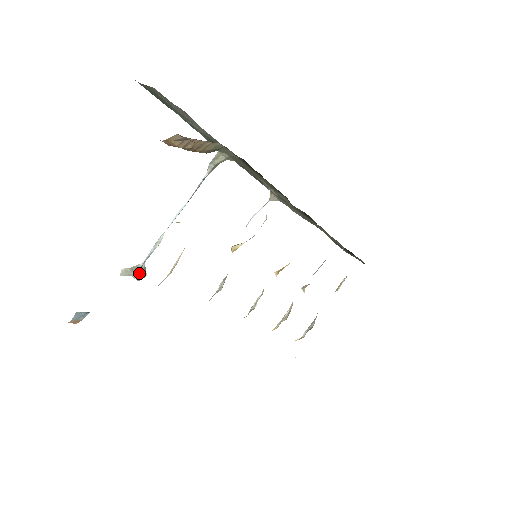
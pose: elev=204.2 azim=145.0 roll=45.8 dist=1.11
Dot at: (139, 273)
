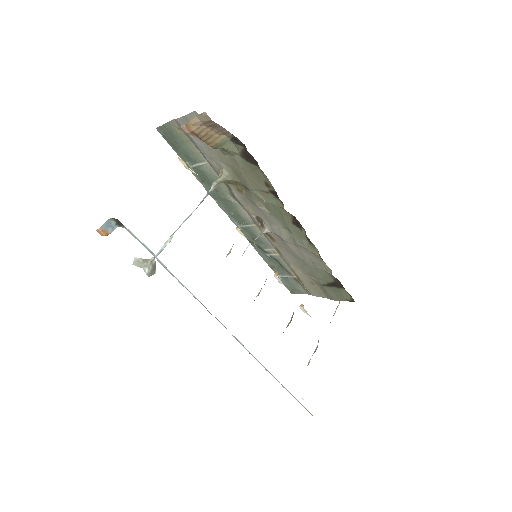
Dot at: (149, 267)
